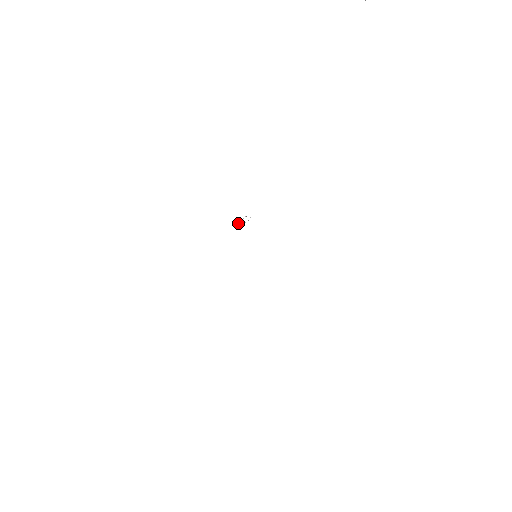
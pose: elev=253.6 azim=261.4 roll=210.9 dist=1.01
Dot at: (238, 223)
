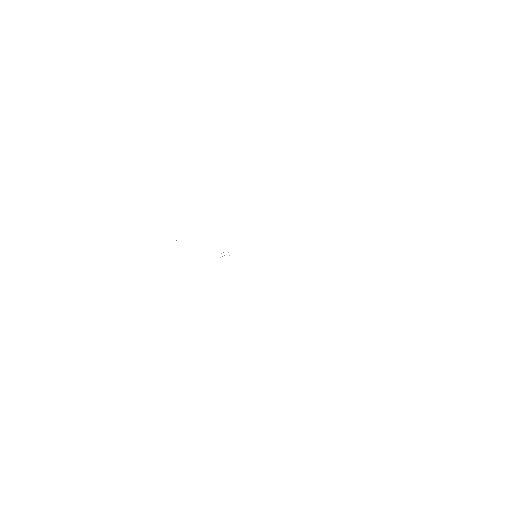
Dot at: occluded
